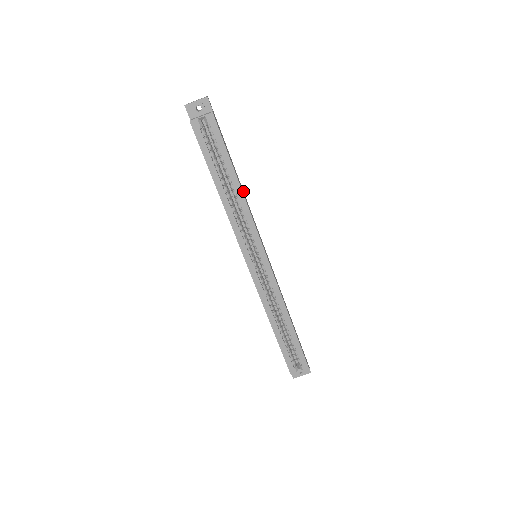
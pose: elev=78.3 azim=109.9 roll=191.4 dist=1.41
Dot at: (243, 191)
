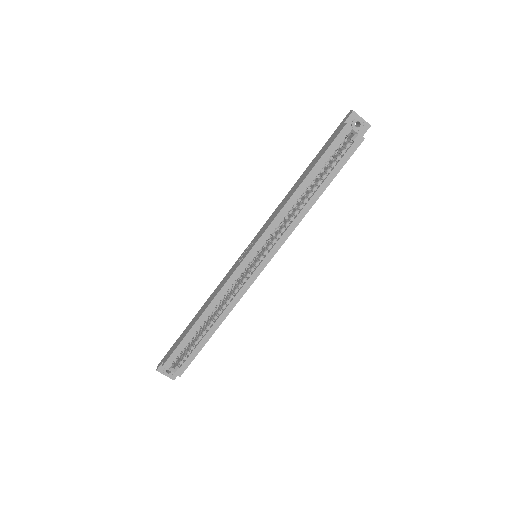
Dot at: occluded
